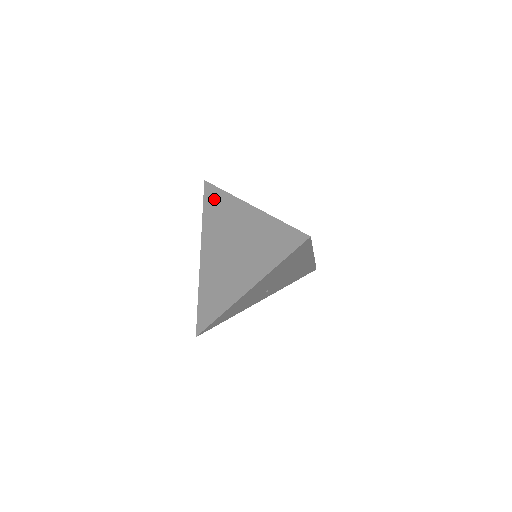
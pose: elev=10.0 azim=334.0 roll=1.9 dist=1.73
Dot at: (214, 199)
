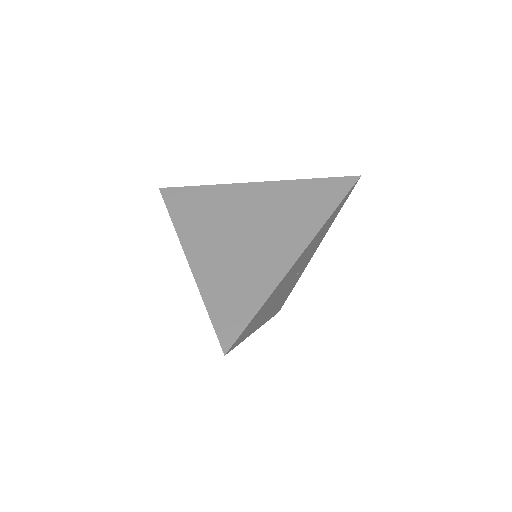
Dot at: occluded
